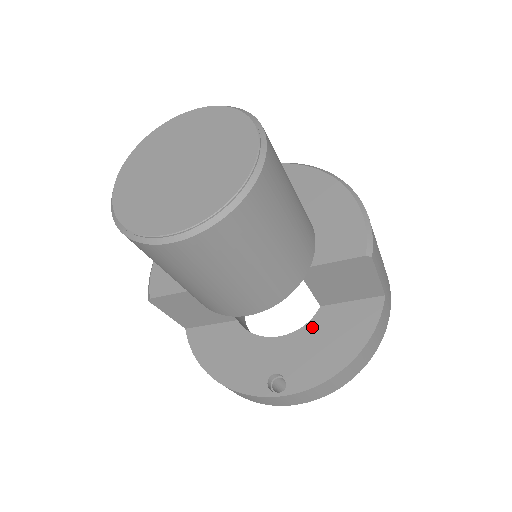
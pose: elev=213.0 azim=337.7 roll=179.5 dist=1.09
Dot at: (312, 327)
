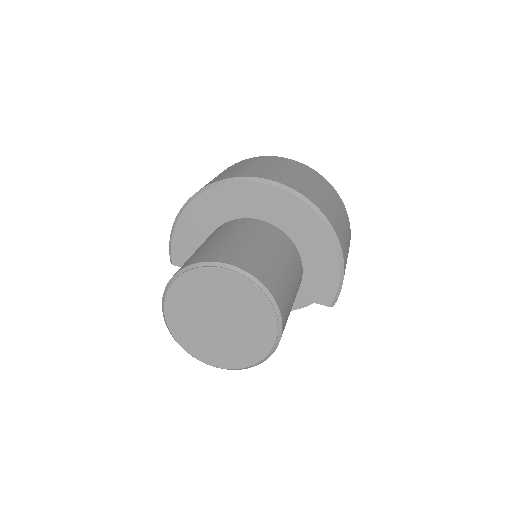
Dot at: occluded
